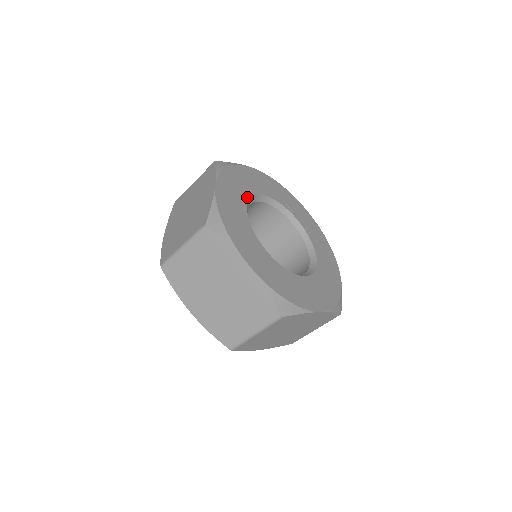
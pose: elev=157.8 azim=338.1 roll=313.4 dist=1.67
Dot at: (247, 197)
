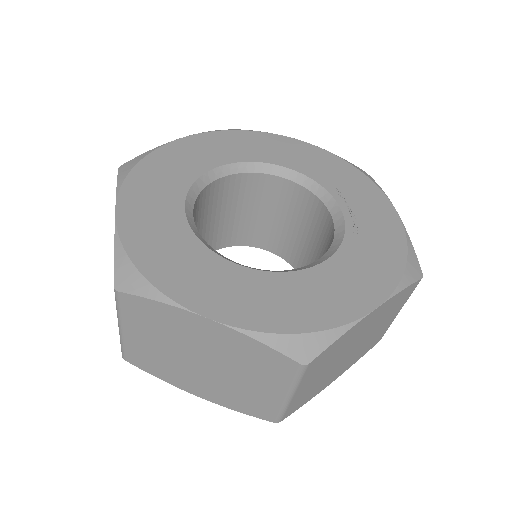
Dot at: (237, 159)
